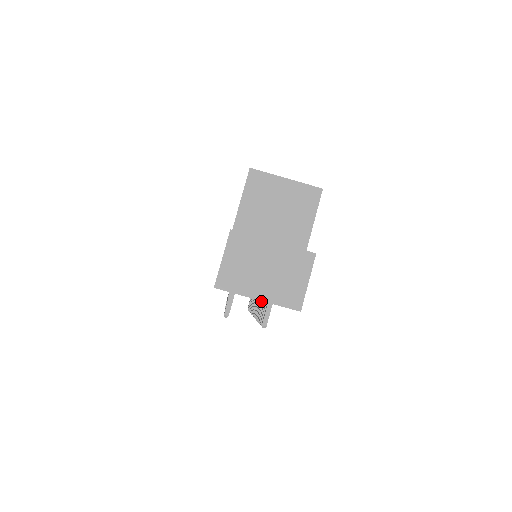
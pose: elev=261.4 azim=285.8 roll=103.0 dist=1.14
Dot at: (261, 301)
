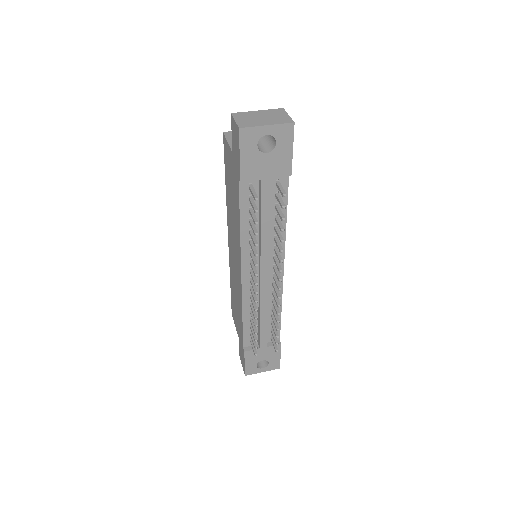
Dot at: occluded
